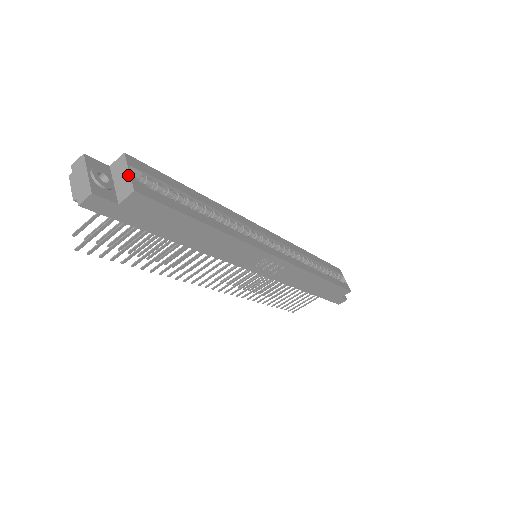
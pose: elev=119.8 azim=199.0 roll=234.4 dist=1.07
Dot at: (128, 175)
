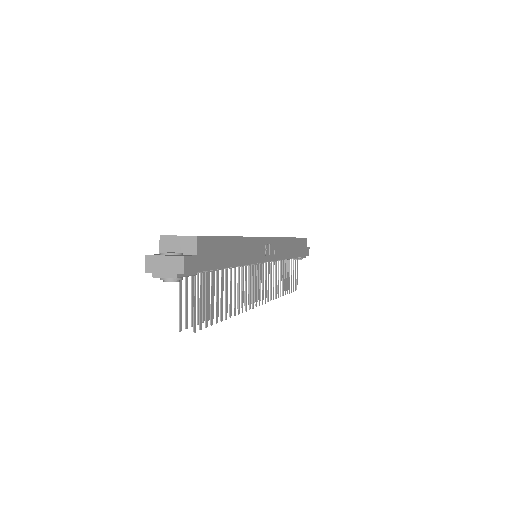
Dot at: (180, 237)
